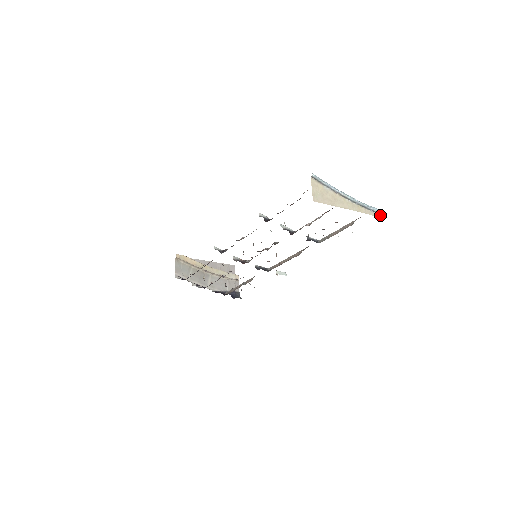
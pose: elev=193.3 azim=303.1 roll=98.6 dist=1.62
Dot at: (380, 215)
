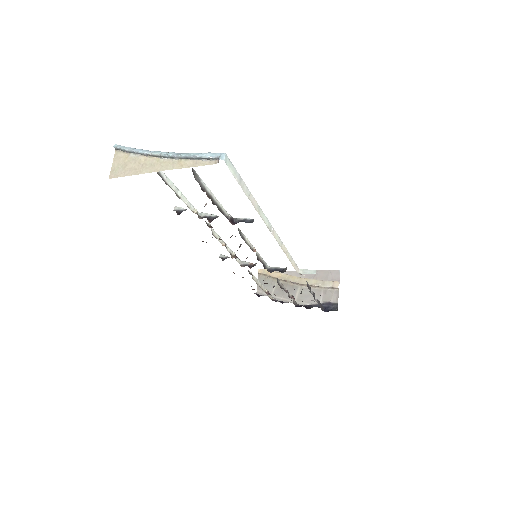
Dot at: (218, 160)
